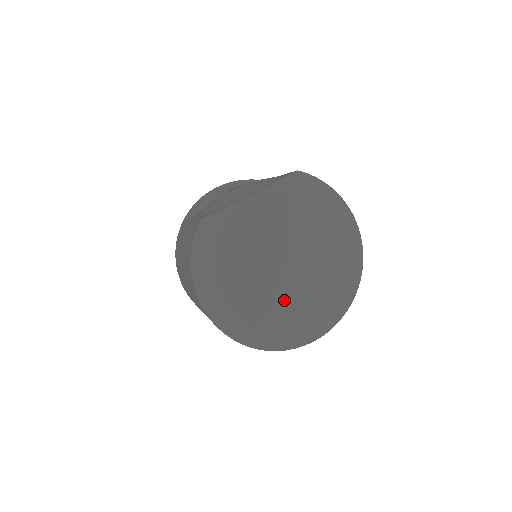
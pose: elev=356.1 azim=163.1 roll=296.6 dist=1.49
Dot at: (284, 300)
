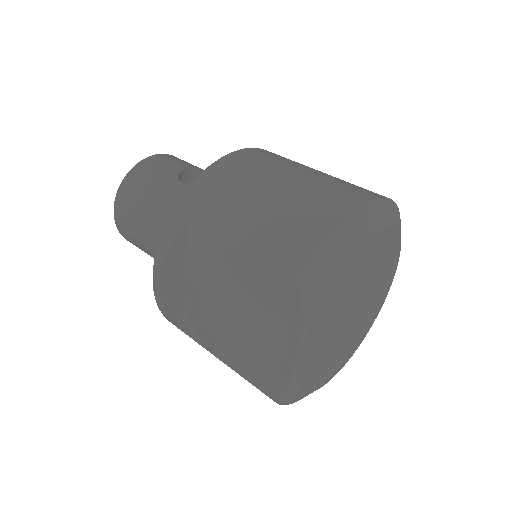
Dot at: (367, 313)
